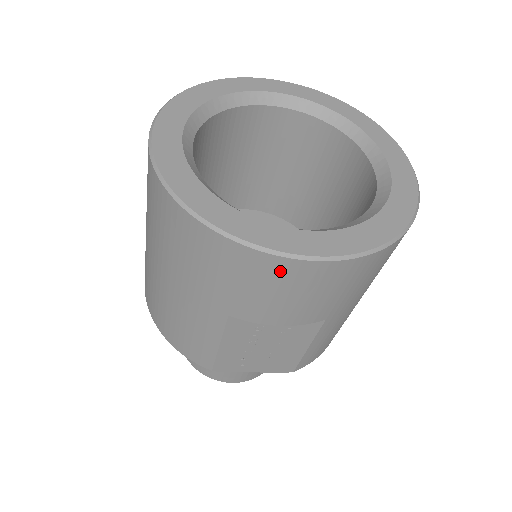
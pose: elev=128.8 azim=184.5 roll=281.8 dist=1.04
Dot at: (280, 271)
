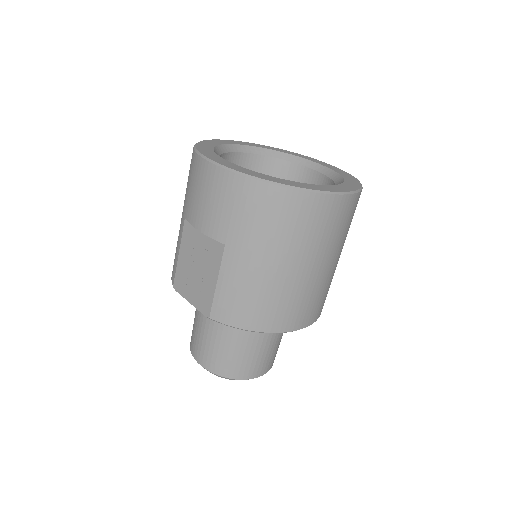
Dot at: (202, 171)
